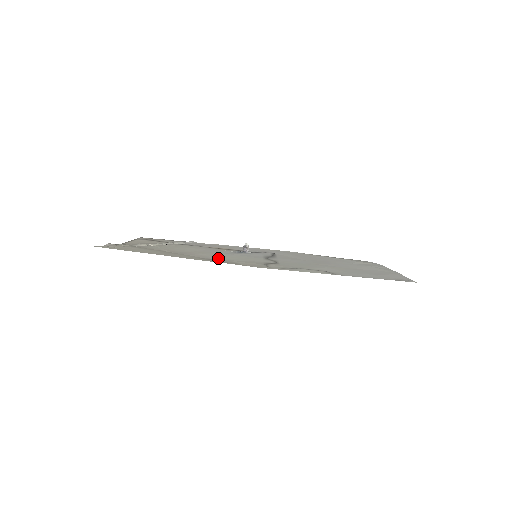
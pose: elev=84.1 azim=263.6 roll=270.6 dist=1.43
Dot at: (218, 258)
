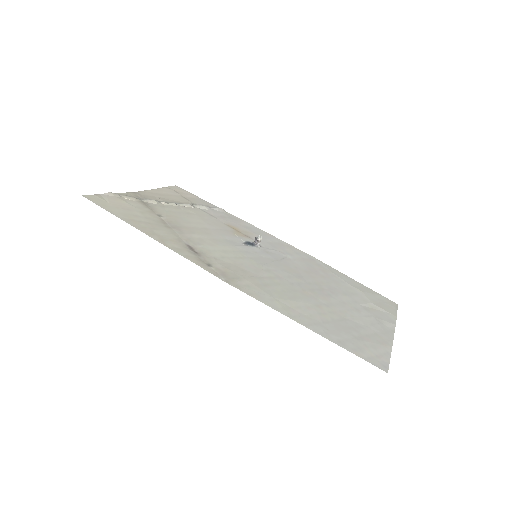
Dot at: (203, 248)
